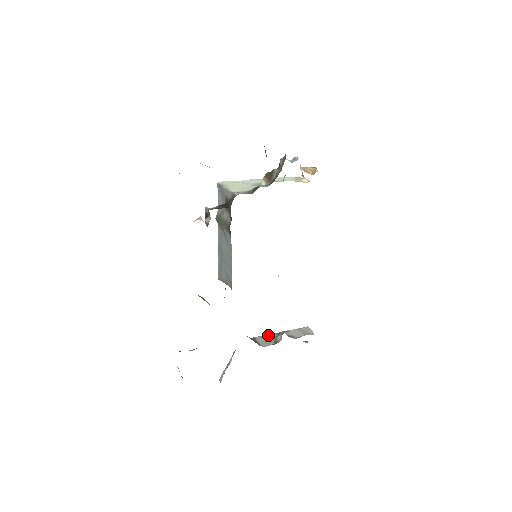
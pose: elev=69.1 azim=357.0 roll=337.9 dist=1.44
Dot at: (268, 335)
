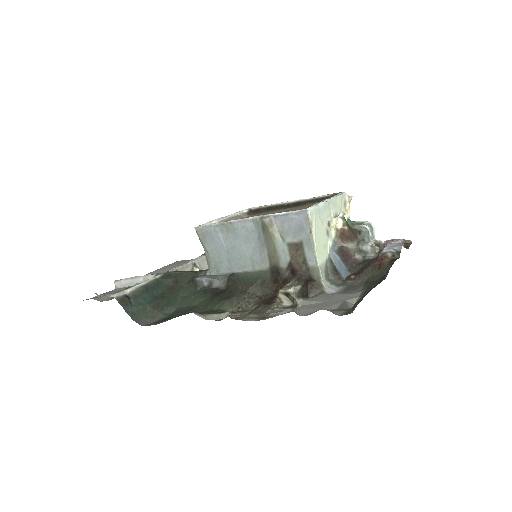
Dot at: (187, 266)
